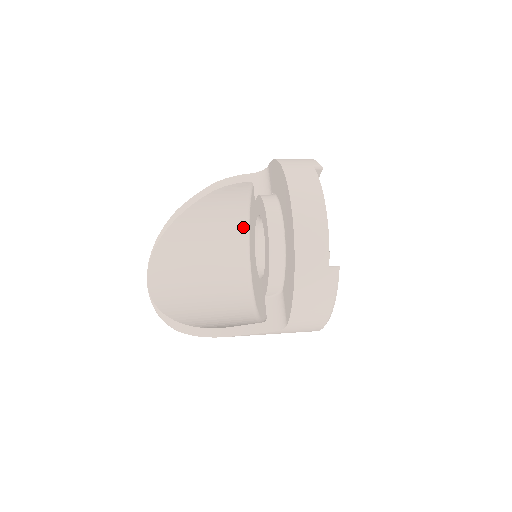
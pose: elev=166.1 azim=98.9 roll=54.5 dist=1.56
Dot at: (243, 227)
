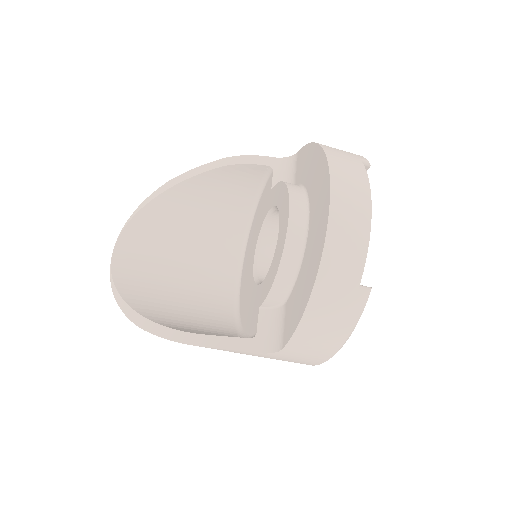
Dot at: (244, 221)
